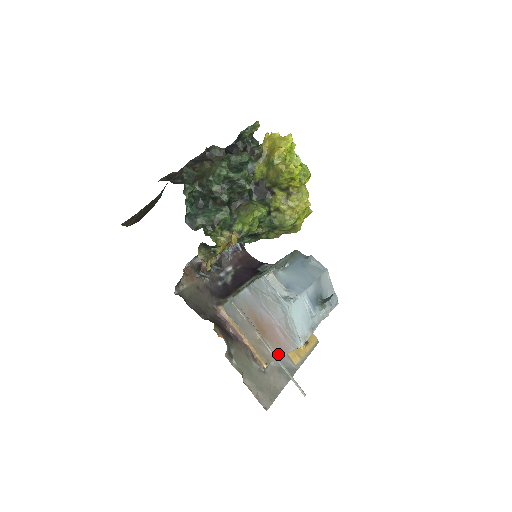
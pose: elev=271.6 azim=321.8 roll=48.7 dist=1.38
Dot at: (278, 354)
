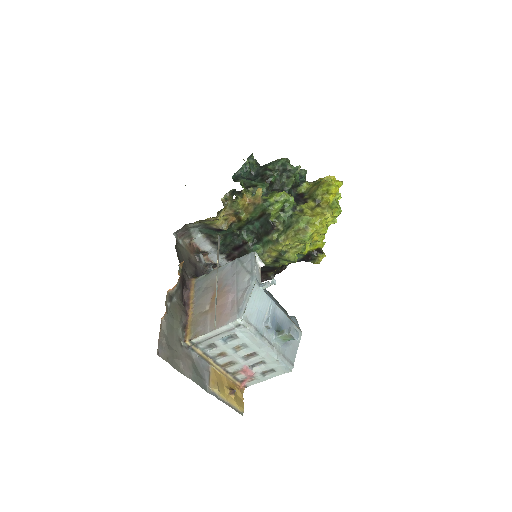
Dot at: (211, 328)
